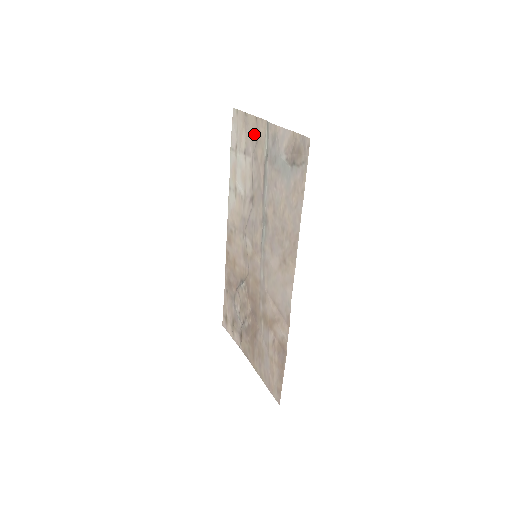
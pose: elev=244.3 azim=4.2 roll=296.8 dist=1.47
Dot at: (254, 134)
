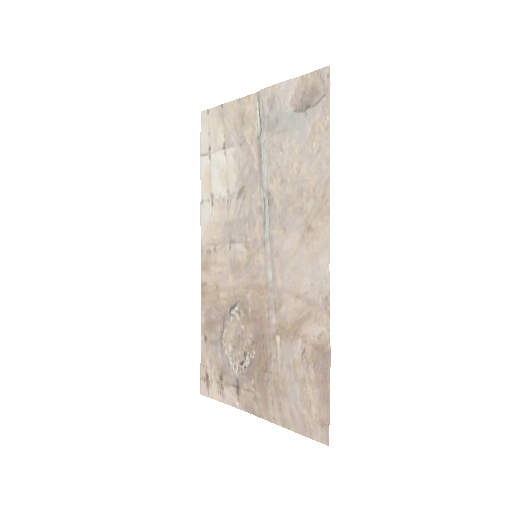
Dot at: (237, 118)
